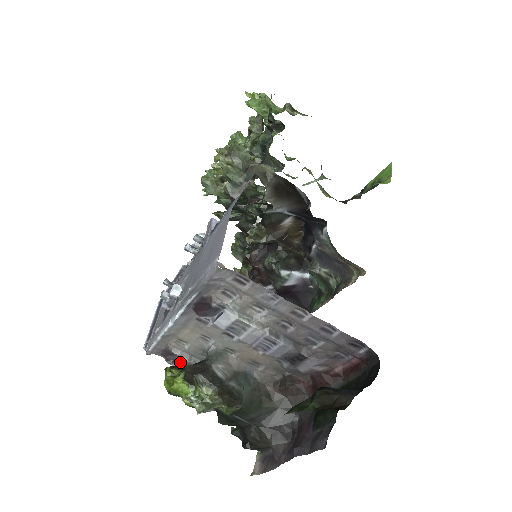
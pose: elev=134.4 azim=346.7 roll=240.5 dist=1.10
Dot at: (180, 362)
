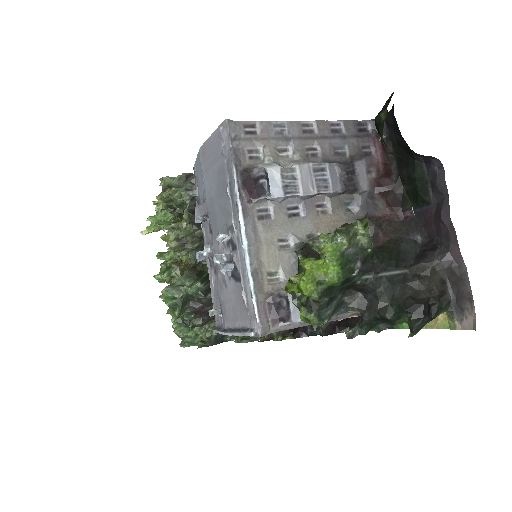
Dot at: occluded
